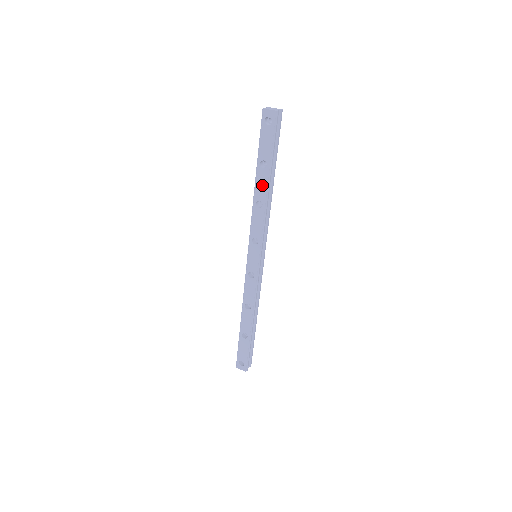
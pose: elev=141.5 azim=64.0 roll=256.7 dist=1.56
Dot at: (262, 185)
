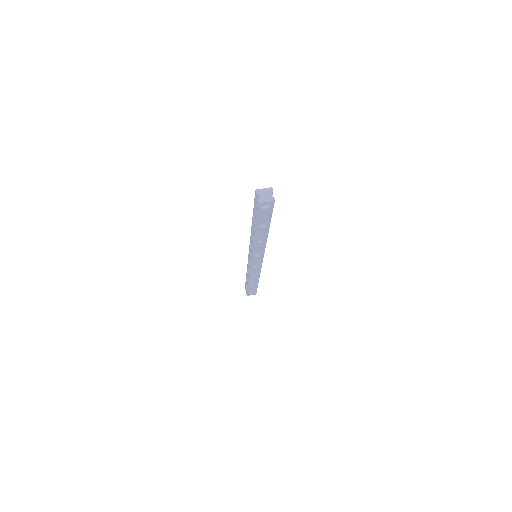
Dot at: (262, 234)
